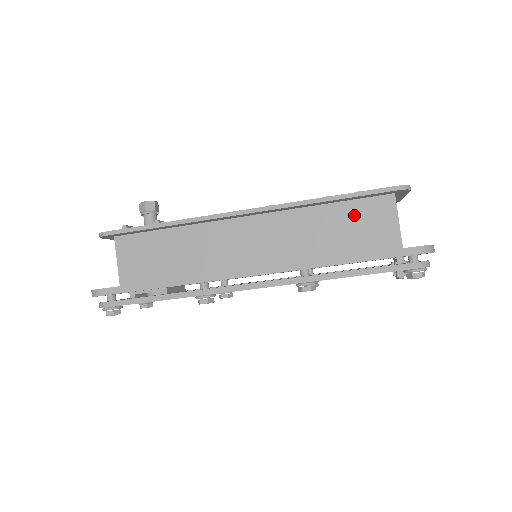
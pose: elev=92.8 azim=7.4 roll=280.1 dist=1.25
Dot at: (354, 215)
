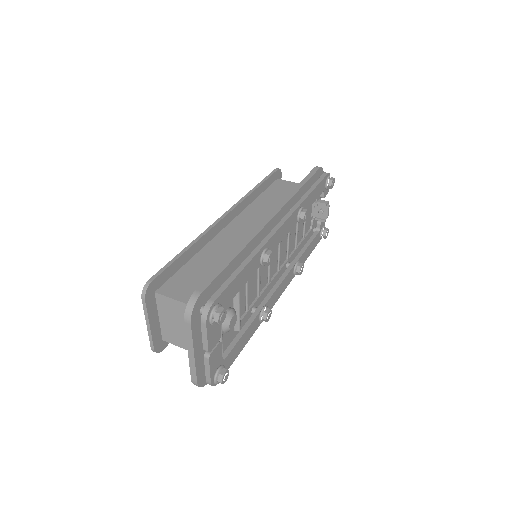
Dot at: (275, 192)
